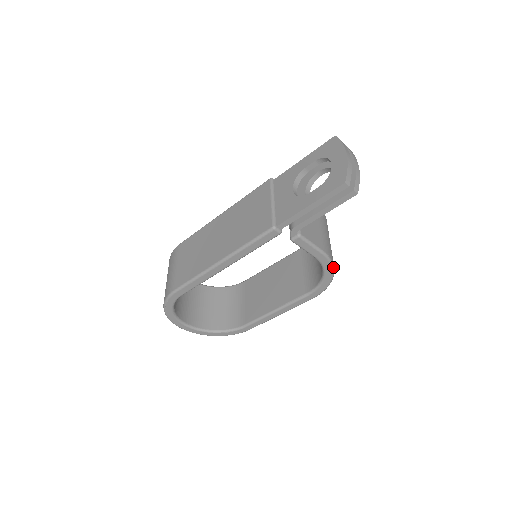
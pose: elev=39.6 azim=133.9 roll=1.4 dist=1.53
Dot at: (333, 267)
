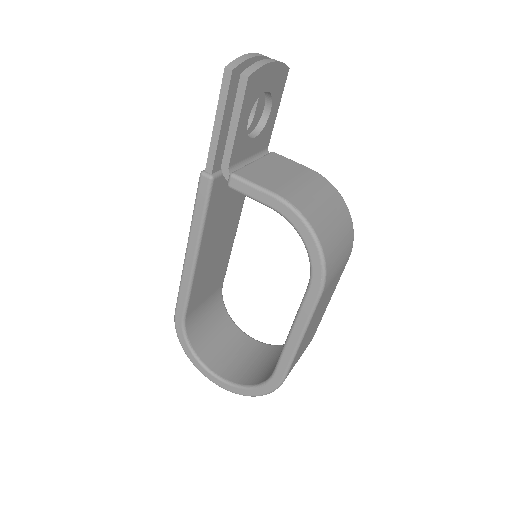
Dot at: (304, 219)
